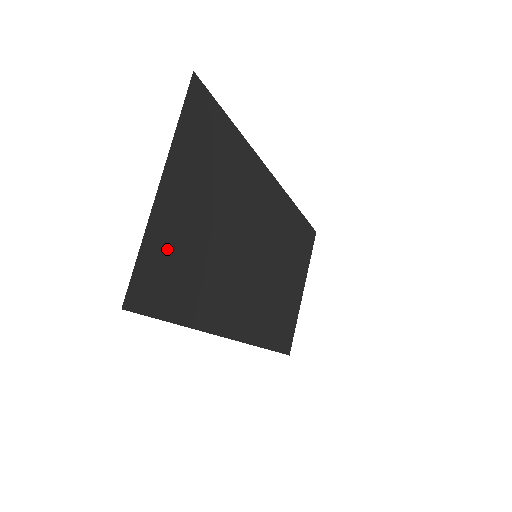
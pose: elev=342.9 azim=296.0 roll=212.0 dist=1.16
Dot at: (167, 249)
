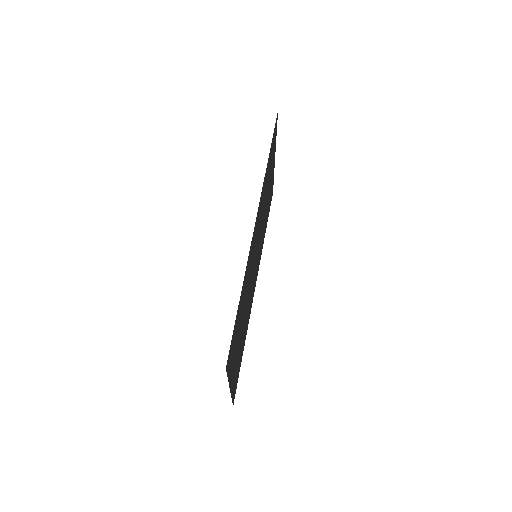
Dot at: (236, 374)
